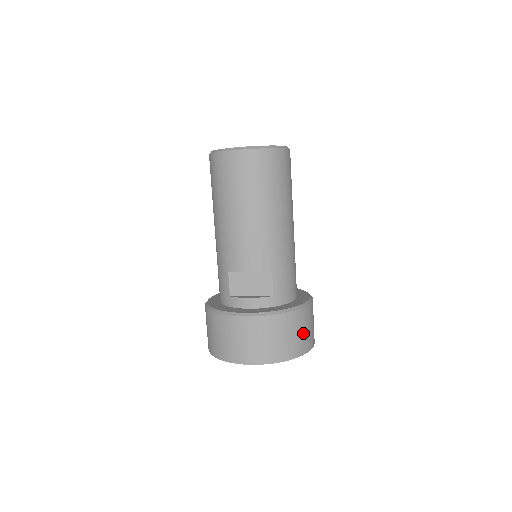
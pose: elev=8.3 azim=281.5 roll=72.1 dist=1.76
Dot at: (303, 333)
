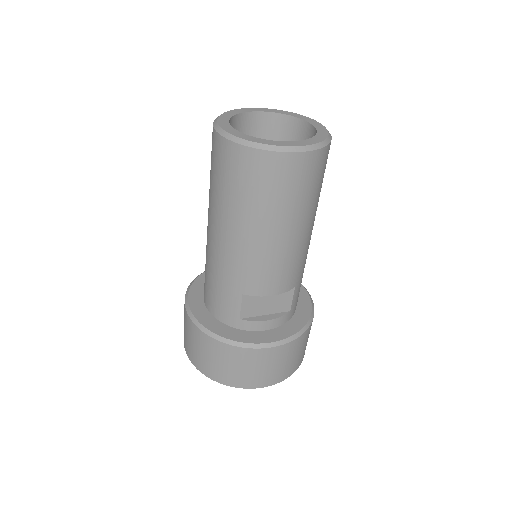
Dot at: occluded
